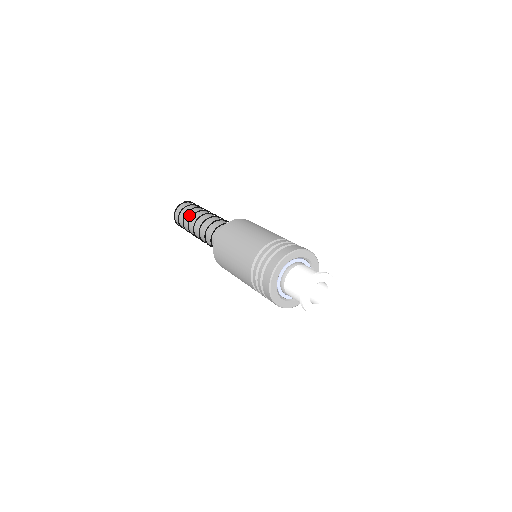
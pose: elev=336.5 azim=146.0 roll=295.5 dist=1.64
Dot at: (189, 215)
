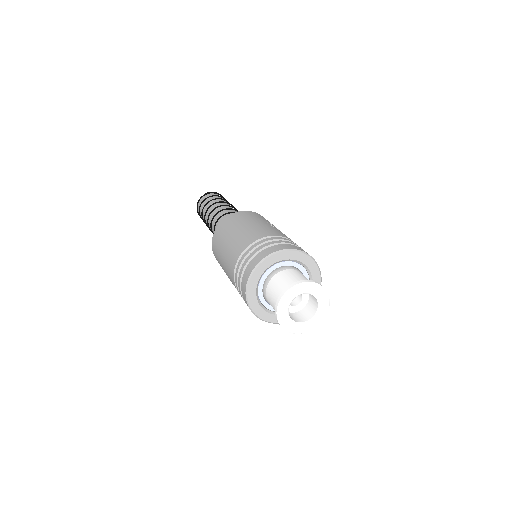
Dot at: (205, 211)
